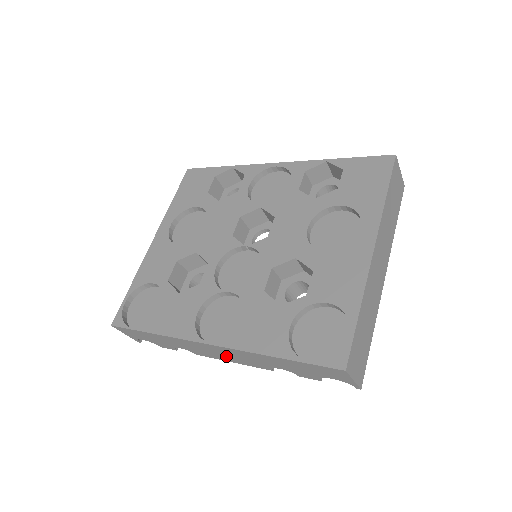
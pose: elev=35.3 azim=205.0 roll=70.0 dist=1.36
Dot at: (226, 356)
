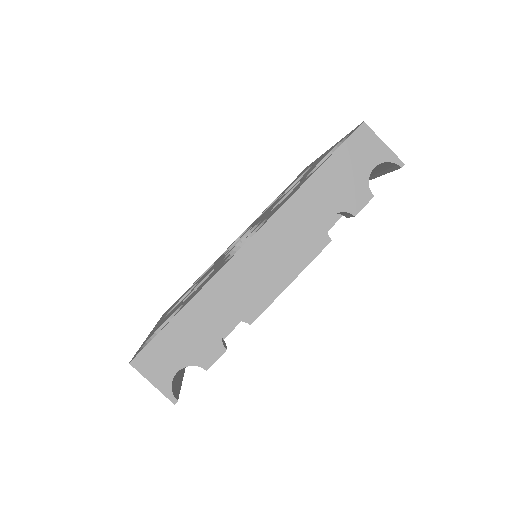
Dot at: (277, 264)
